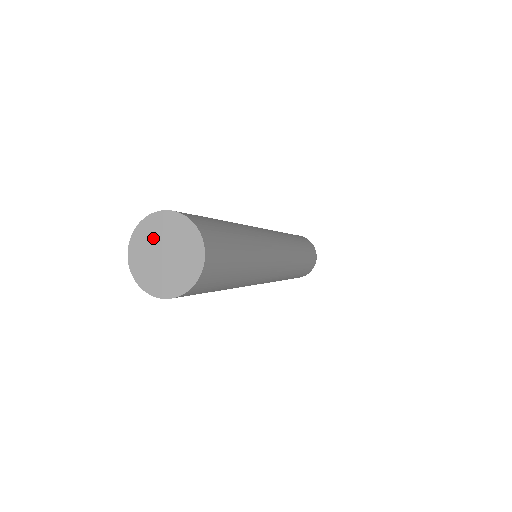
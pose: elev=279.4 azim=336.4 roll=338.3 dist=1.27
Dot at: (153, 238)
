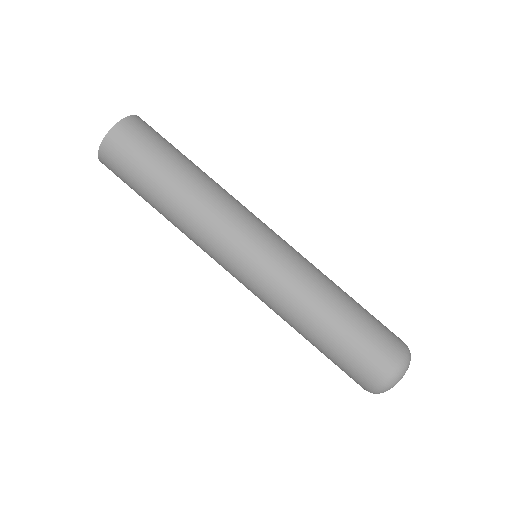
Dot at: occluded
